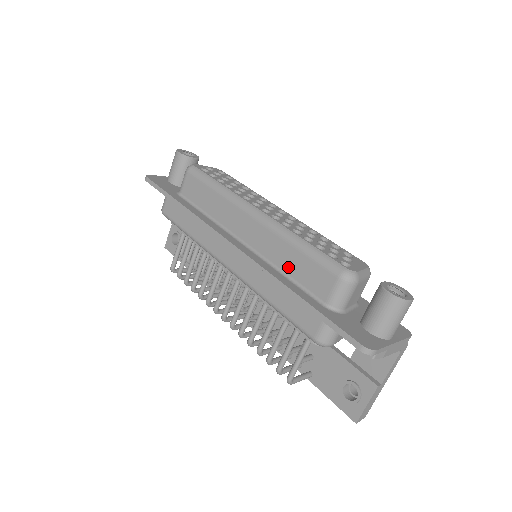
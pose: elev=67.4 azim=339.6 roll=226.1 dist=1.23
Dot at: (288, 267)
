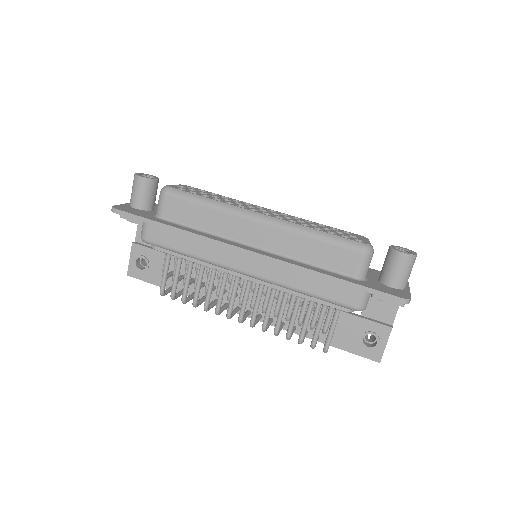
Dot at: (309, 257)
